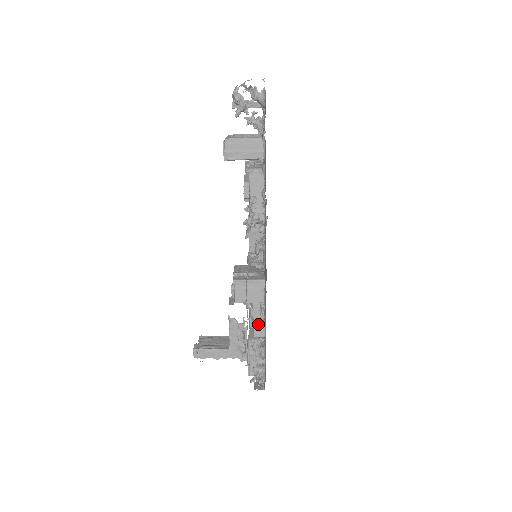
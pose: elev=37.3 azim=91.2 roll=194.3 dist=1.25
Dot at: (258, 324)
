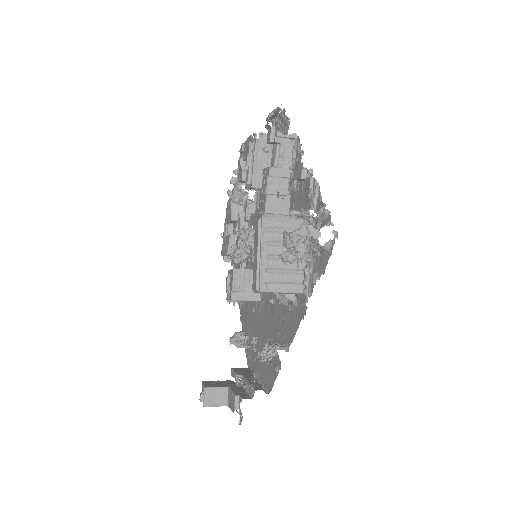
Dot at: occluded
